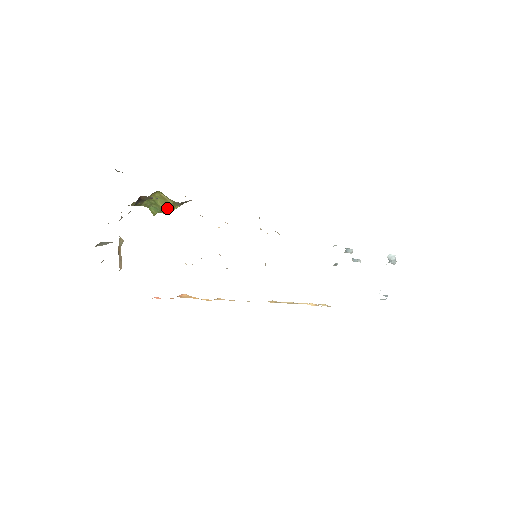
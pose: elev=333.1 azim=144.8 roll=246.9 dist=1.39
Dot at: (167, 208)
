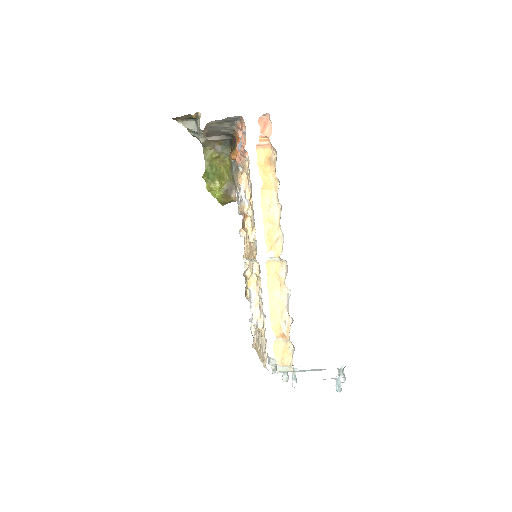
Dot at: (219, 180)
